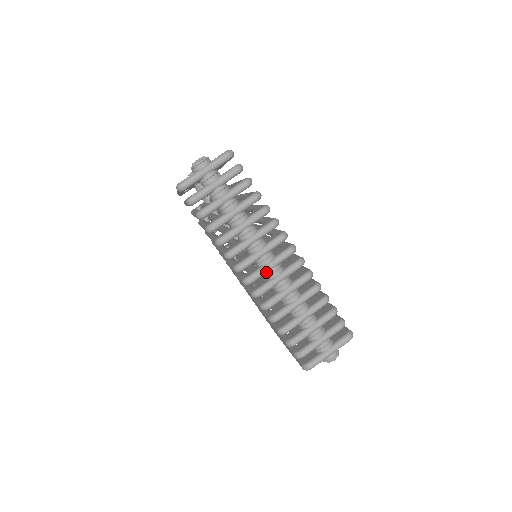
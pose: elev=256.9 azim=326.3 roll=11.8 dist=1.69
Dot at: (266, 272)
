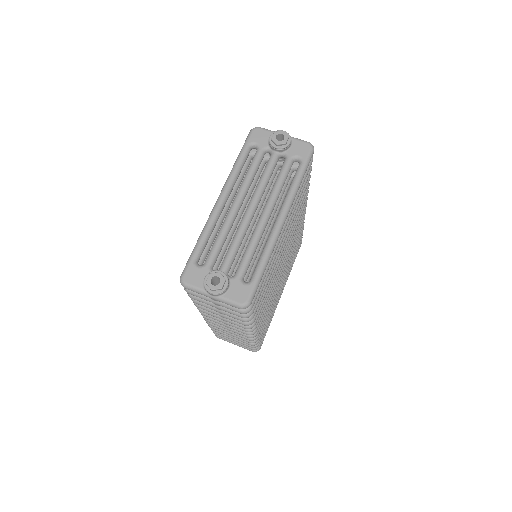
Dot at: (221, 323)
